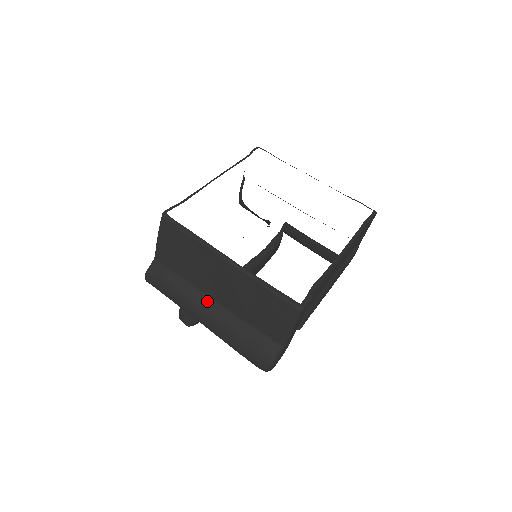
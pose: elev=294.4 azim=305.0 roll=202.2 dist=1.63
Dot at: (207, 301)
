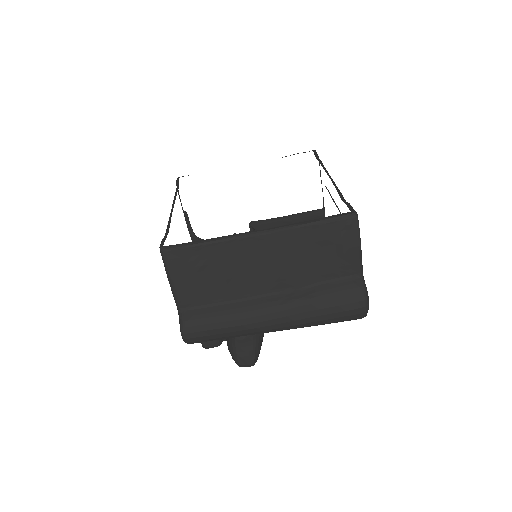
Dot at: (263, 300)
